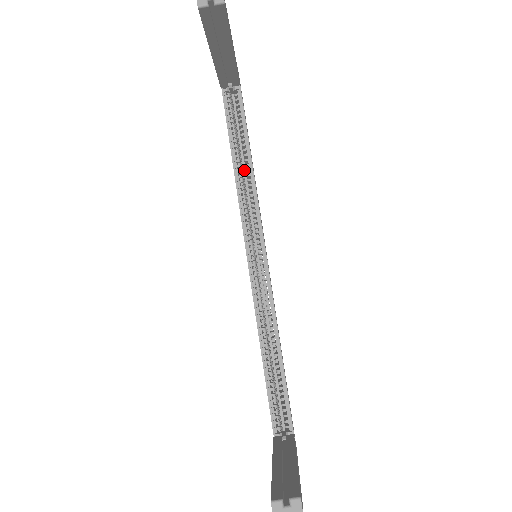
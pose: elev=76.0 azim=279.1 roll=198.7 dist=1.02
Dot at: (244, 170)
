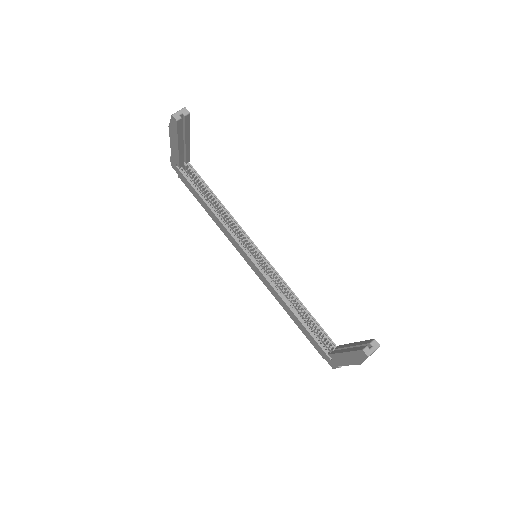
Dot at: occluded
